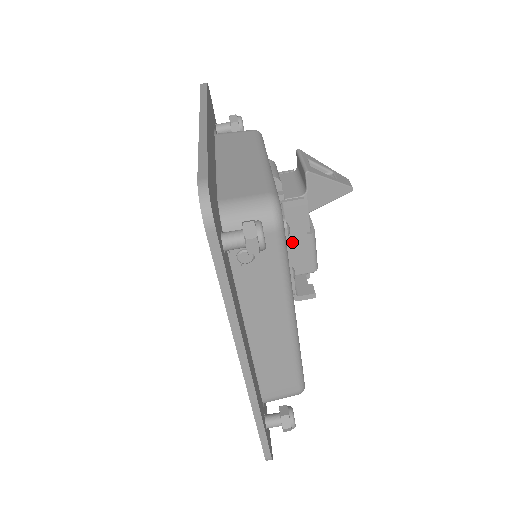
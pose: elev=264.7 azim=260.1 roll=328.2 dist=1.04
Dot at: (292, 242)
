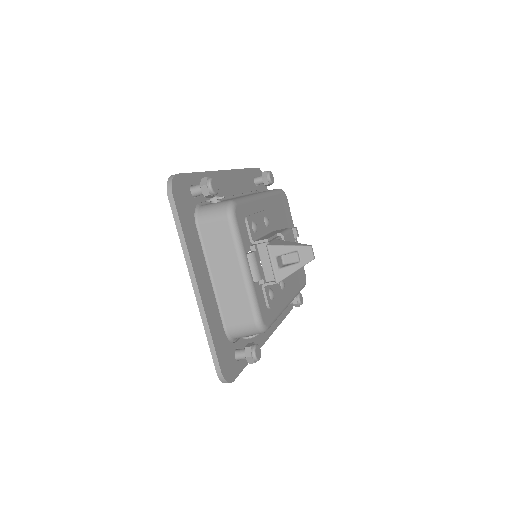
Dot at: occluded
